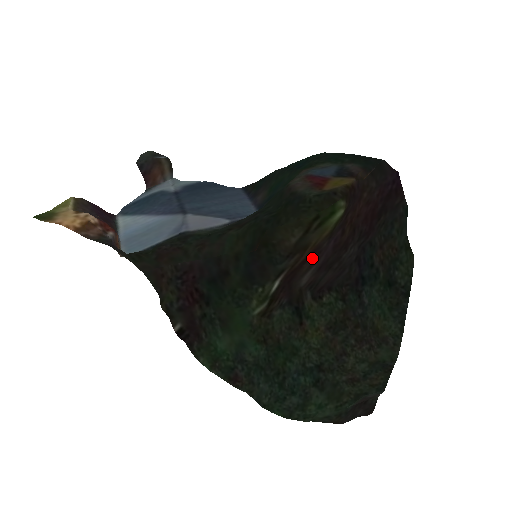
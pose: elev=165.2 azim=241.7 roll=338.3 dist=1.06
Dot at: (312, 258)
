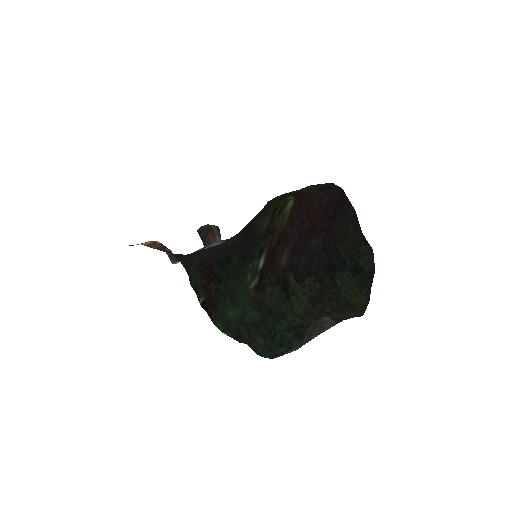
Dot at: (283, 241)
